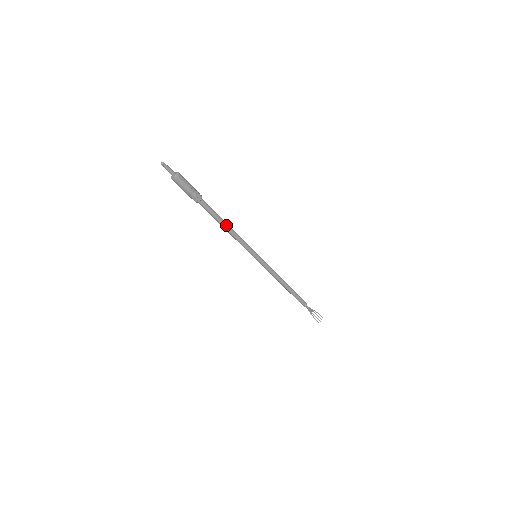
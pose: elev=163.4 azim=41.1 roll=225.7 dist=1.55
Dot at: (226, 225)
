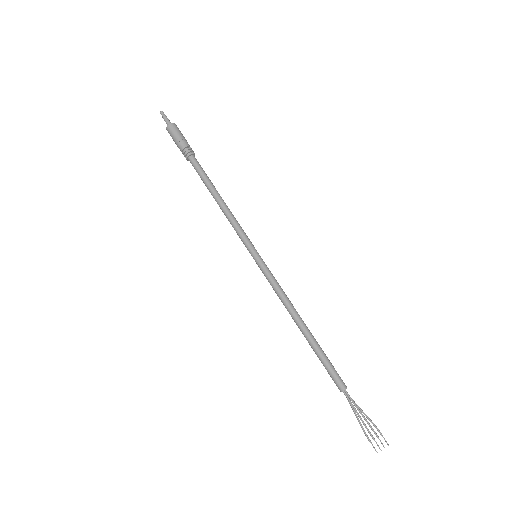
Dot at: (216, 195)
